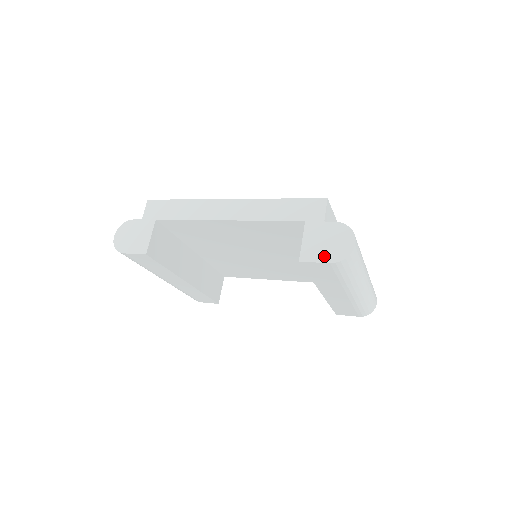
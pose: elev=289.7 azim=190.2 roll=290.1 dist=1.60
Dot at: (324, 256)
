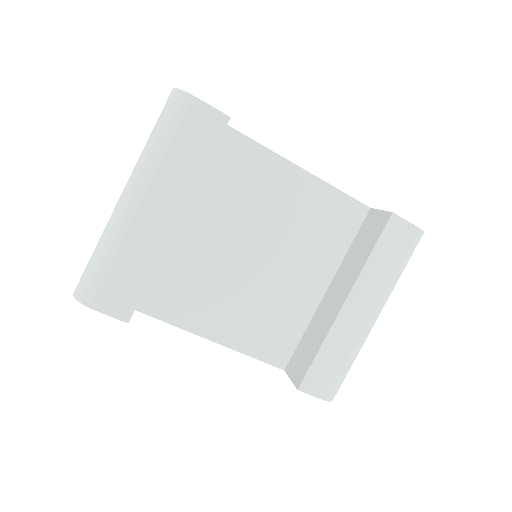
Dot at: occluded
